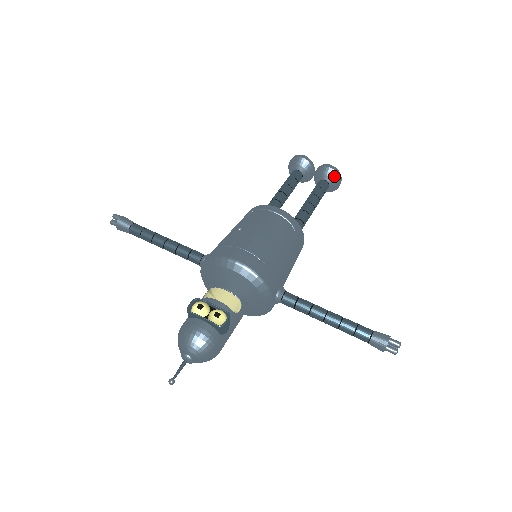
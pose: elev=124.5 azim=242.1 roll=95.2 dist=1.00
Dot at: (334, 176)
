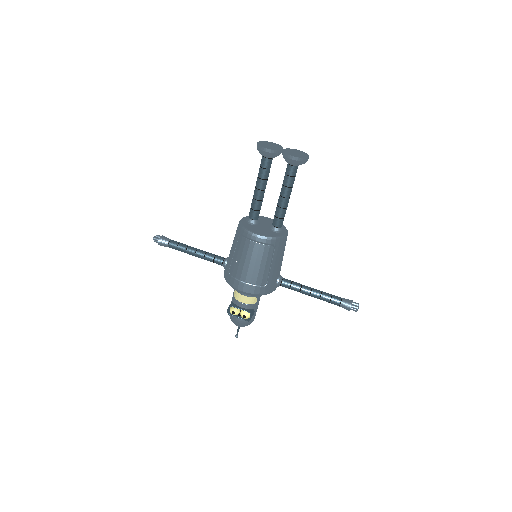
Dot at: (299, 164)
